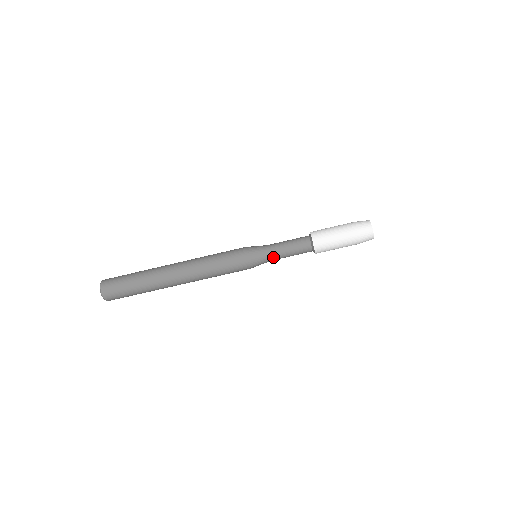
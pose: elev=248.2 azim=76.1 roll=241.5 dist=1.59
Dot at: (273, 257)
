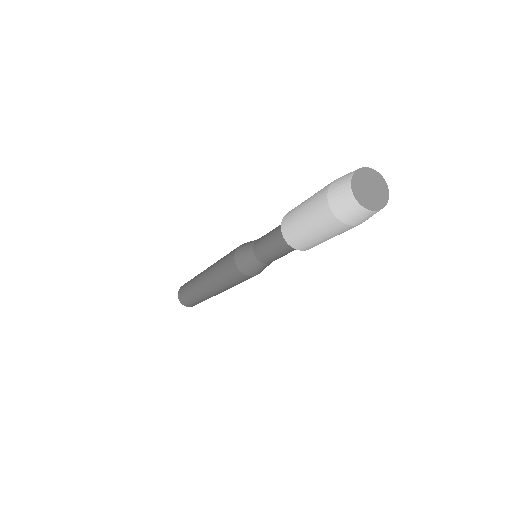
Dot at: (266, 262)
